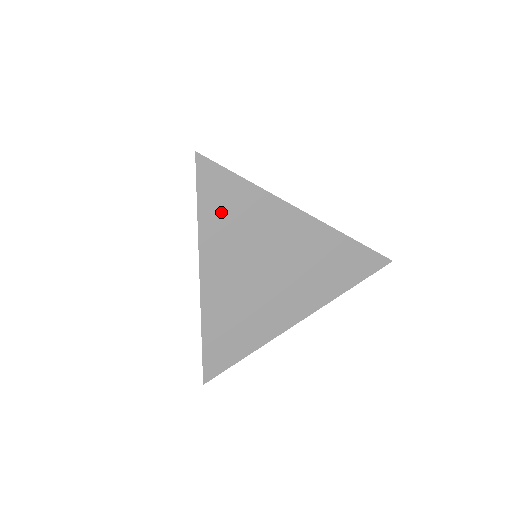
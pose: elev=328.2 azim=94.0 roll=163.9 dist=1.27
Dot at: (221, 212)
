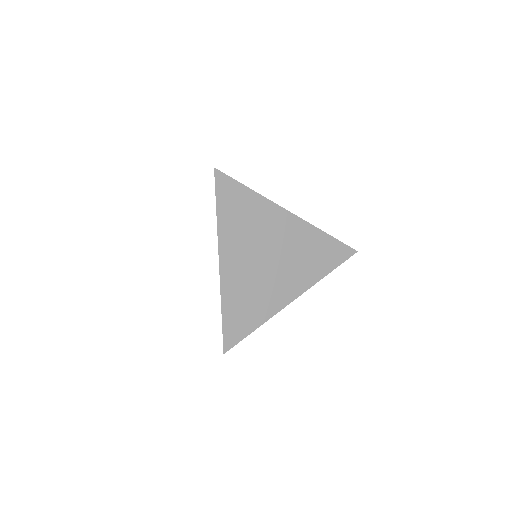
Dot at: (233, 211)
